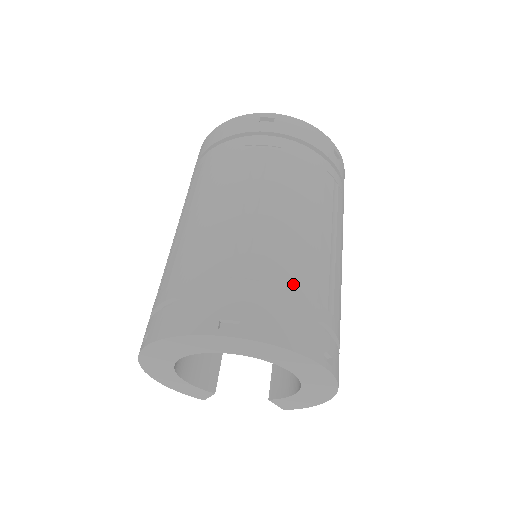
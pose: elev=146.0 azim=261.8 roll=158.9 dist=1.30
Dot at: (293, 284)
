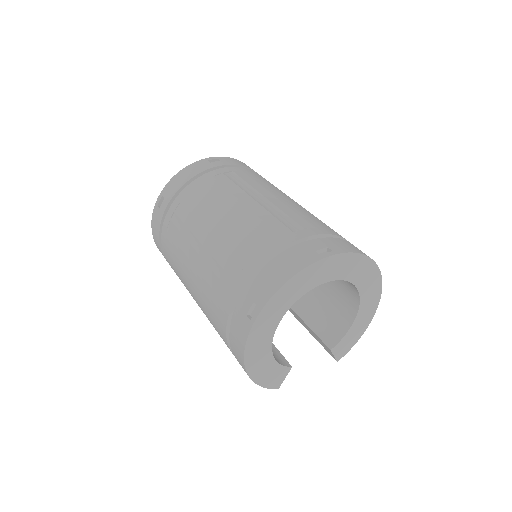
Dot at: (328, 228)
